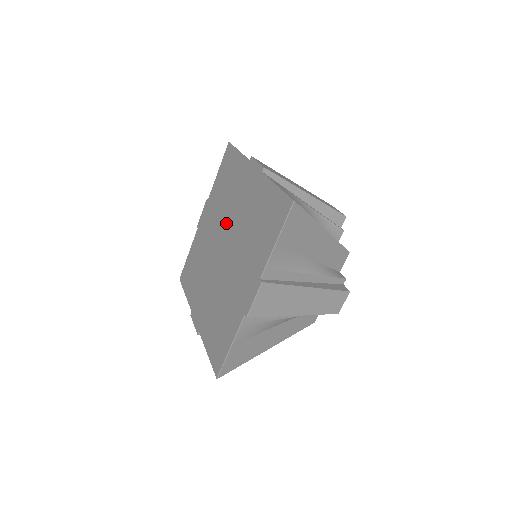
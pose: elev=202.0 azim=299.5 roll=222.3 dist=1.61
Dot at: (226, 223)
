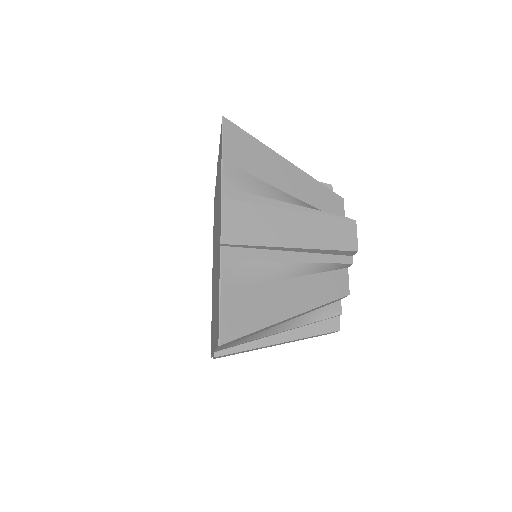
Dot at: (215, 237)
